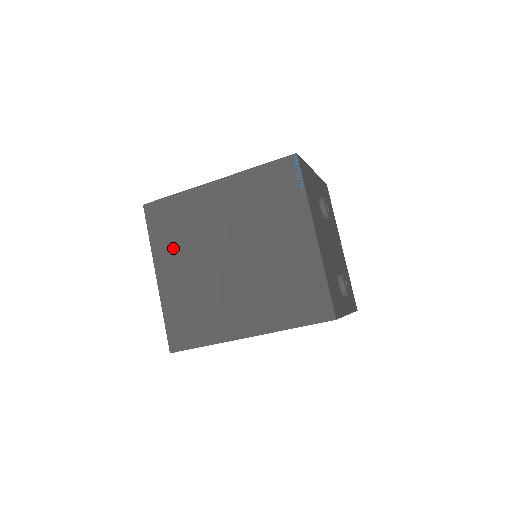
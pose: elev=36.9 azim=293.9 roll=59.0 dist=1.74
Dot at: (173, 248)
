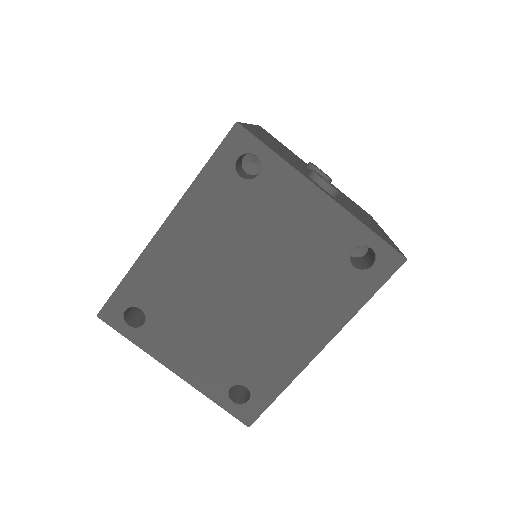
Dot at: occluded
